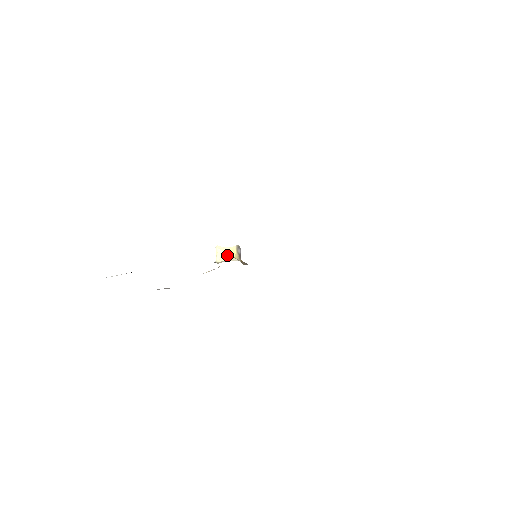
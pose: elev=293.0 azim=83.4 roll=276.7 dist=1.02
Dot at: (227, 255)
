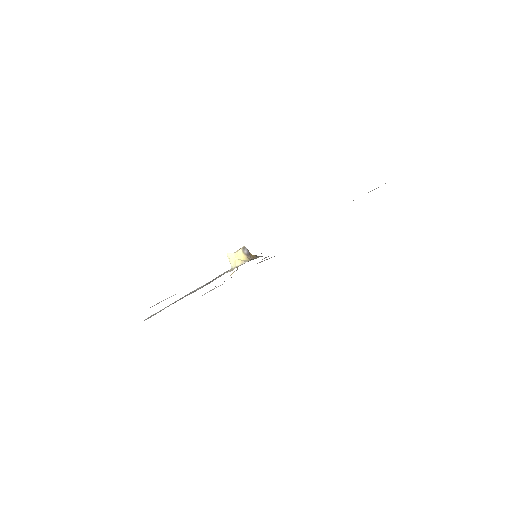
Dot at: (237, 260)
